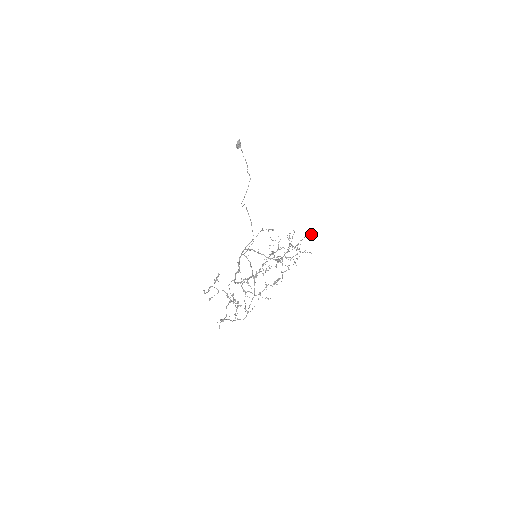
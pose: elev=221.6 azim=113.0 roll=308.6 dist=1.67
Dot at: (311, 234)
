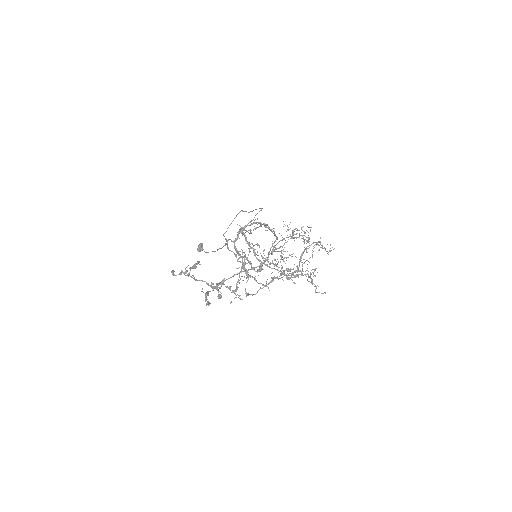
Dot at: (330, 244)
